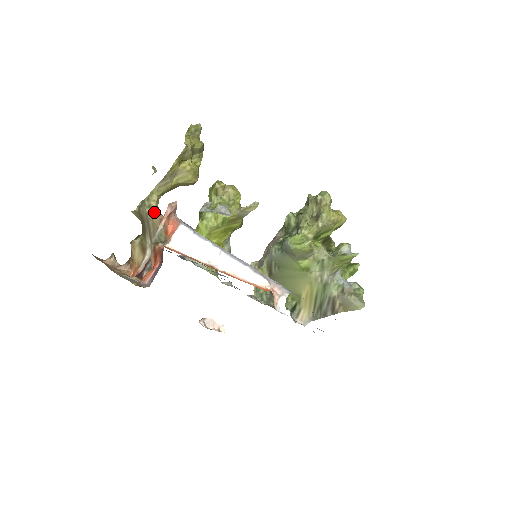
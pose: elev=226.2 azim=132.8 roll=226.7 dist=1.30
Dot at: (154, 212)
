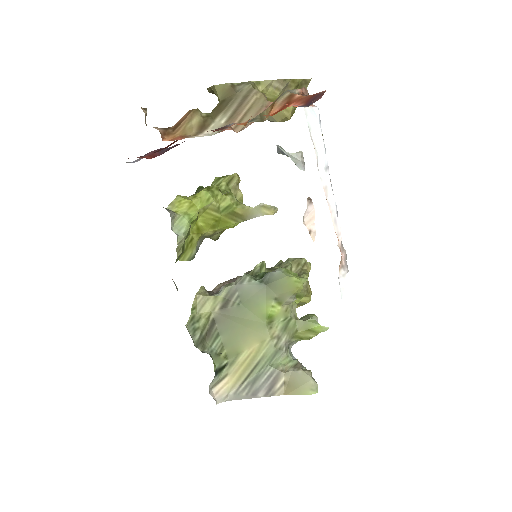
Dot at: occluded
